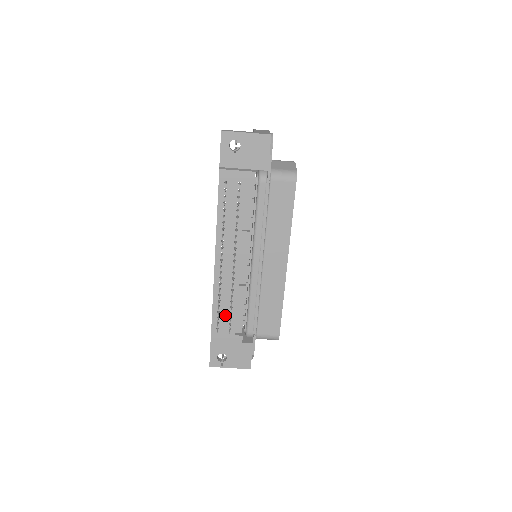
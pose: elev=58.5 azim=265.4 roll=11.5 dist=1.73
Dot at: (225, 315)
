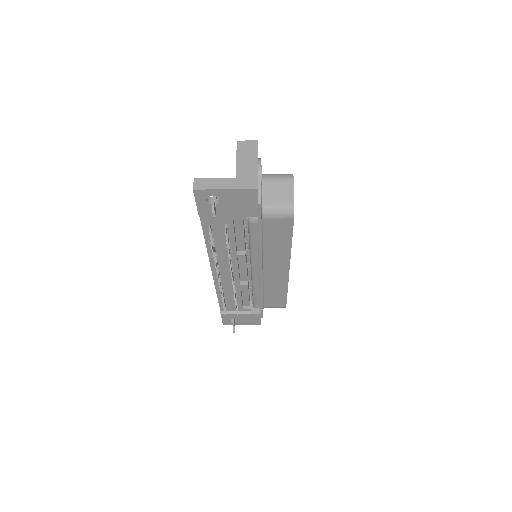
Dot at: (231, 300)
